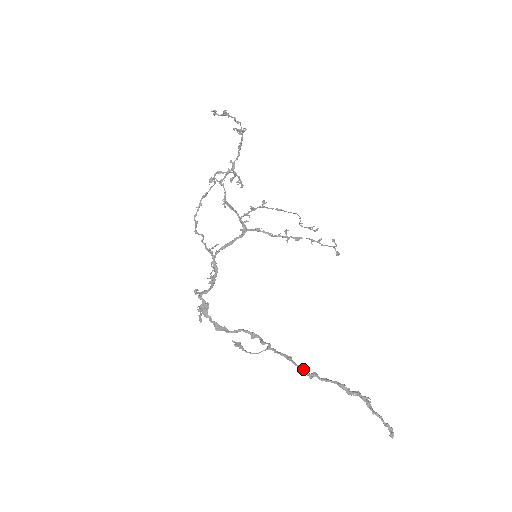
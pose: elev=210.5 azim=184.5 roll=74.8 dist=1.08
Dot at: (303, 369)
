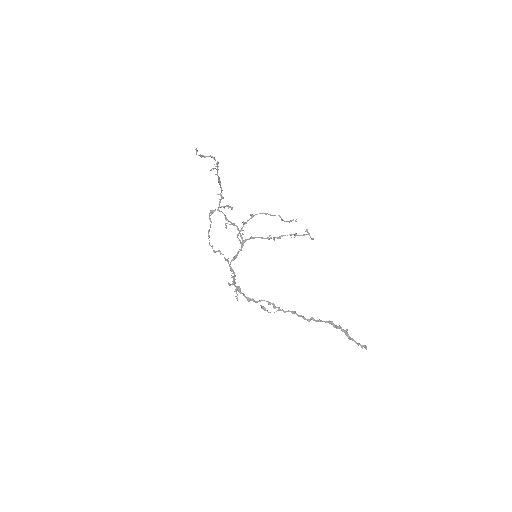
Dot at: (303, 317)
